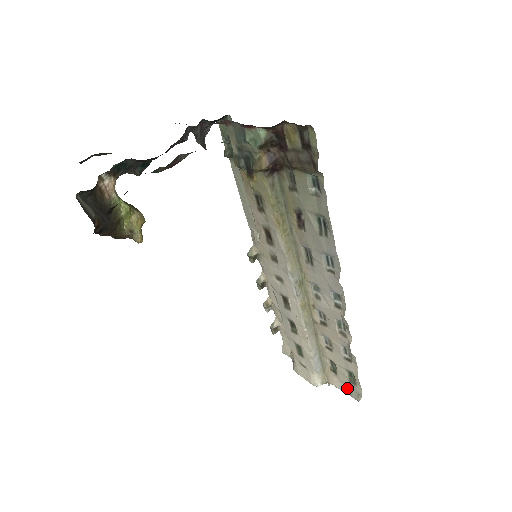
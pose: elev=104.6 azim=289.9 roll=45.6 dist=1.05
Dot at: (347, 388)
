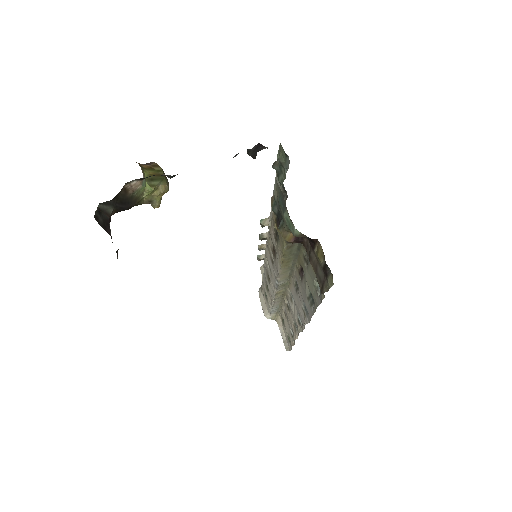
Dot at: (285, 337)
